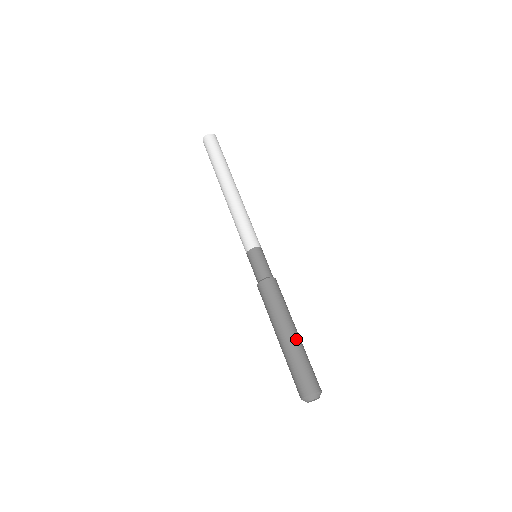
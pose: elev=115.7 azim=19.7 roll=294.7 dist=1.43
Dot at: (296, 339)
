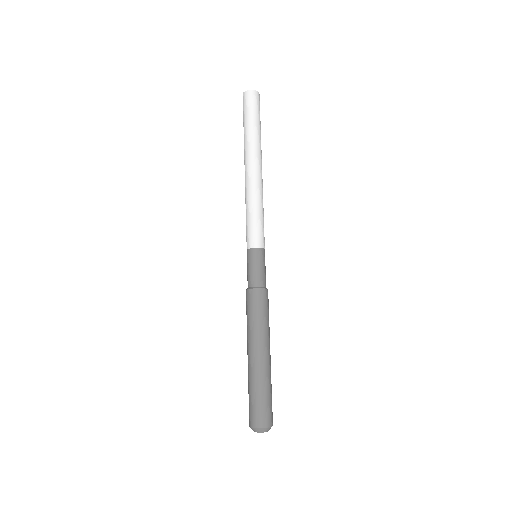
Dot at: (255, 365)
